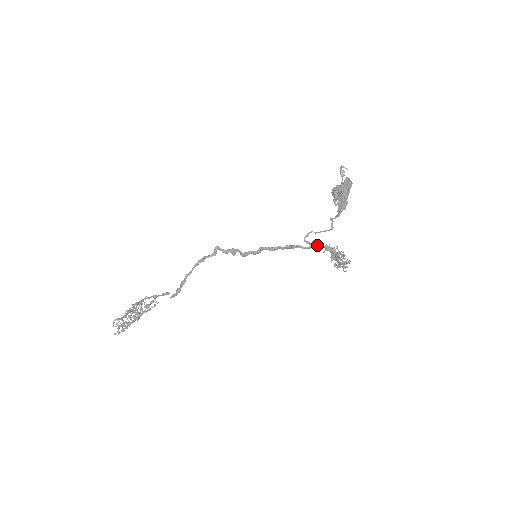
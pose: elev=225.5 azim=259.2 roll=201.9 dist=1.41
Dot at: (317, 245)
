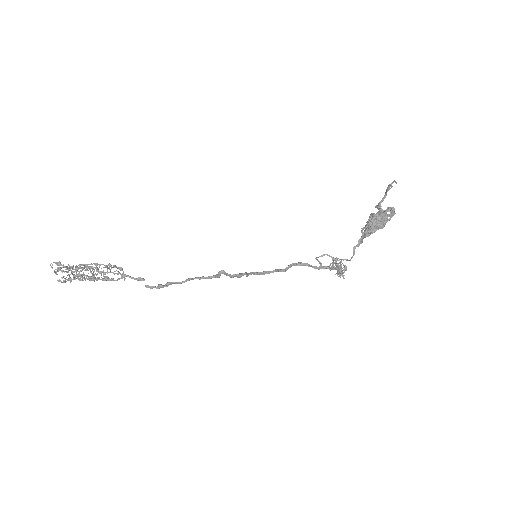
Dot at: occluded
